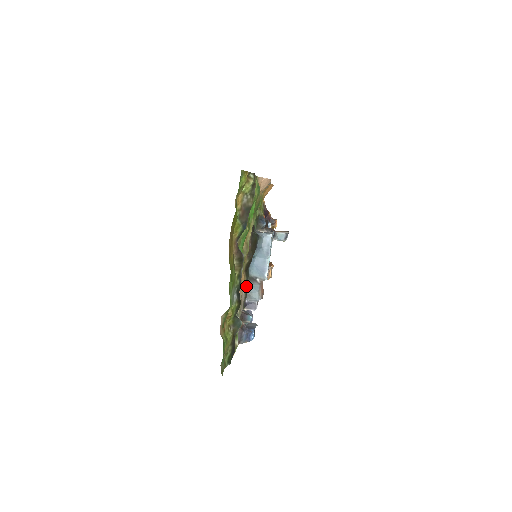
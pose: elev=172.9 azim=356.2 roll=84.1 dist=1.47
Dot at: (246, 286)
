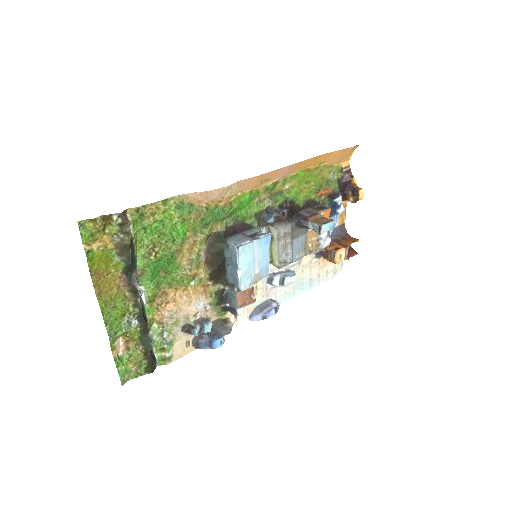
Dot at: (218, 293)
